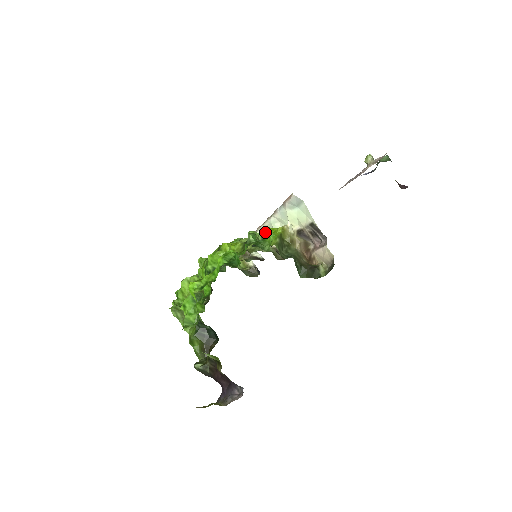
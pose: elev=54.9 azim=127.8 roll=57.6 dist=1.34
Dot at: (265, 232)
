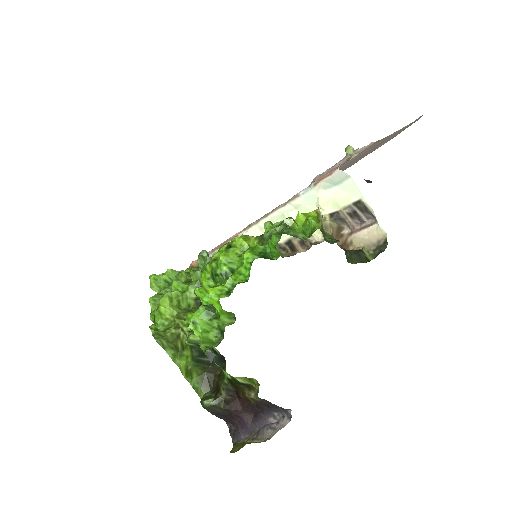
Dot at: (283, 222)
